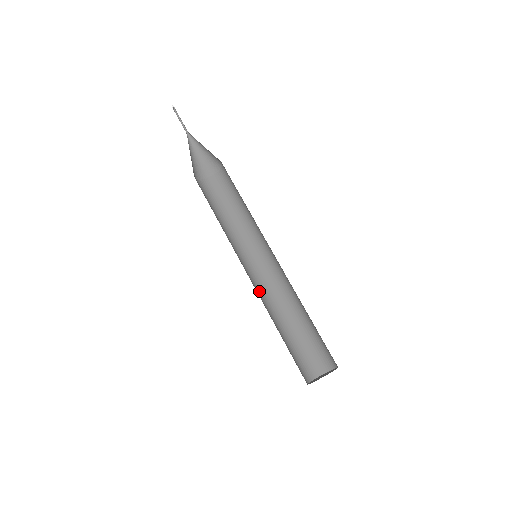
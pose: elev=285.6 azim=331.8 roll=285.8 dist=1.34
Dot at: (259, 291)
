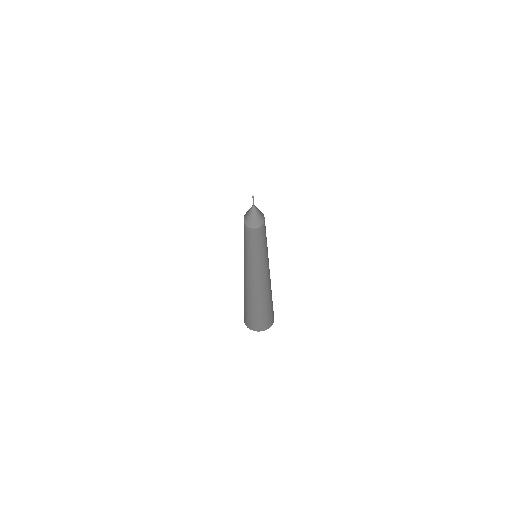
Dot at: (249, 278)
